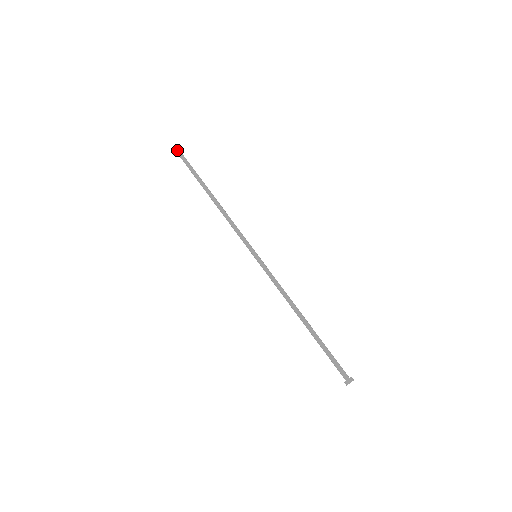
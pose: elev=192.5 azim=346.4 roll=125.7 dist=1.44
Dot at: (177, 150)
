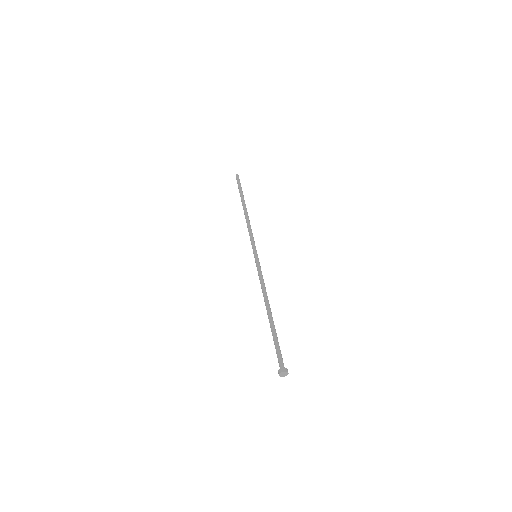
Dot at: (238, 177)
